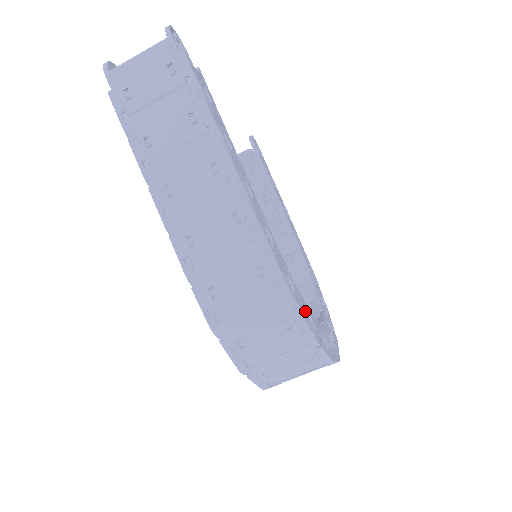
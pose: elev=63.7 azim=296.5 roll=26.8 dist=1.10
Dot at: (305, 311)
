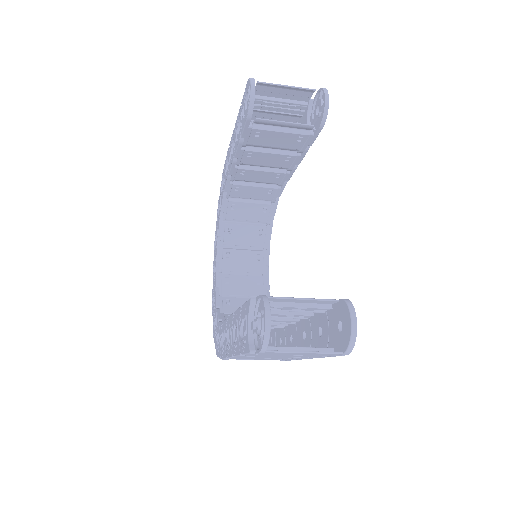
Dot at: occluded
